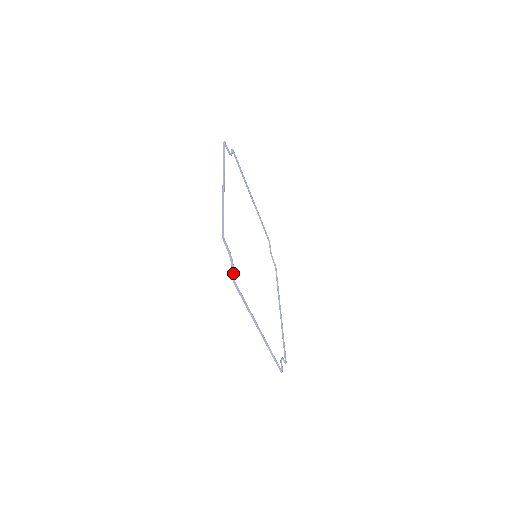
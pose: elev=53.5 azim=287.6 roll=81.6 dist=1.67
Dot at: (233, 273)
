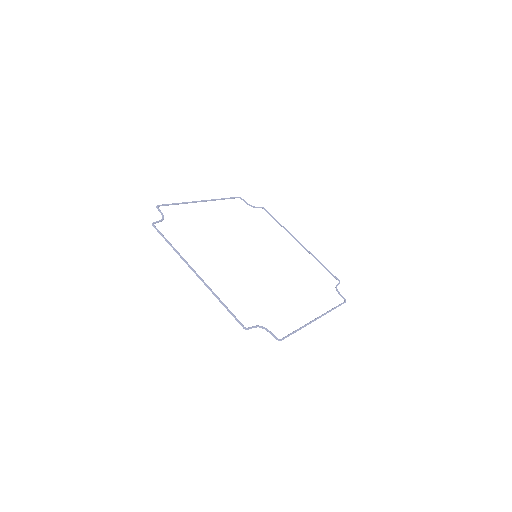
Dot at: (156, 221)
